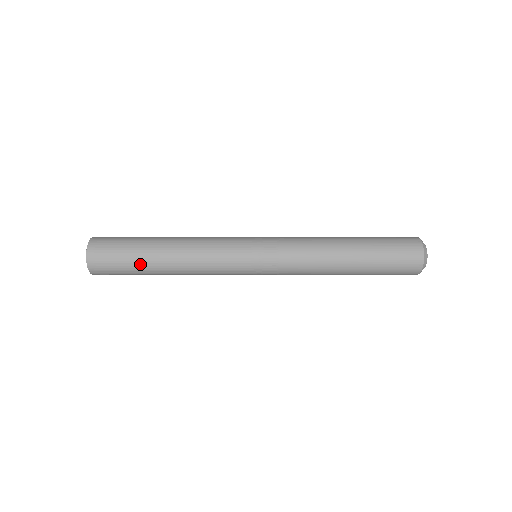
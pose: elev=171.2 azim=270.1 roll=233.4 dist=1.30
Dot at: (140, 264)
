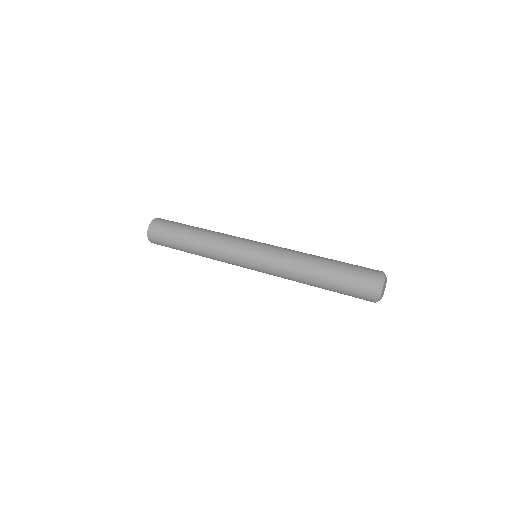
Dot at: (181, 250)
